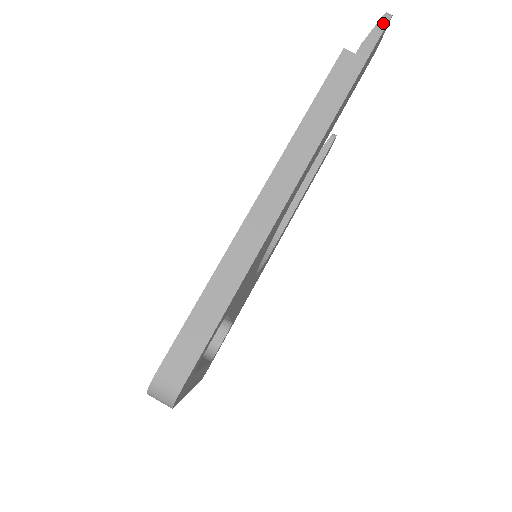
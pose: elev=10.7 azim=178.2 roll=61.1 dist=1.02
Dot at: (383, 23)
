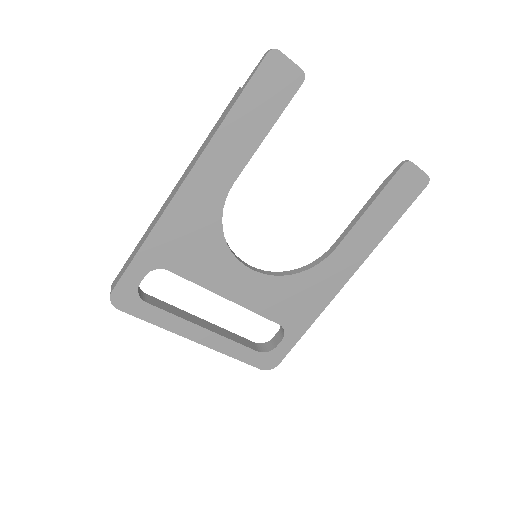
Dot at: (263, 58)
